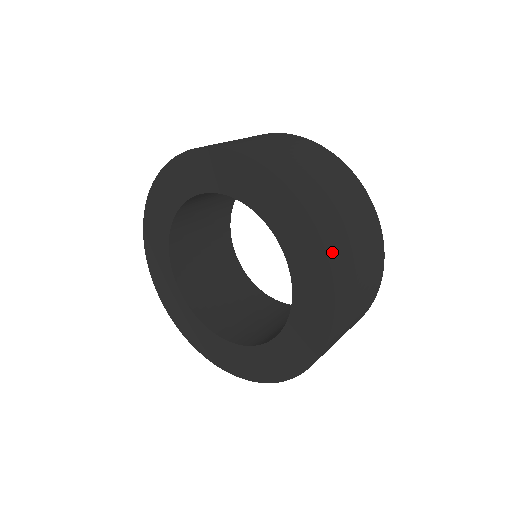
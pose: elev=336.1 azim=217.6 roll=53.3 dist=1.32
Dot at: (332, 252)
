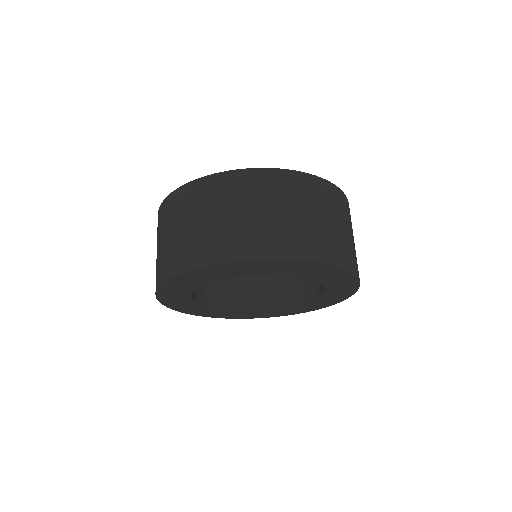
Dot at: occluded
